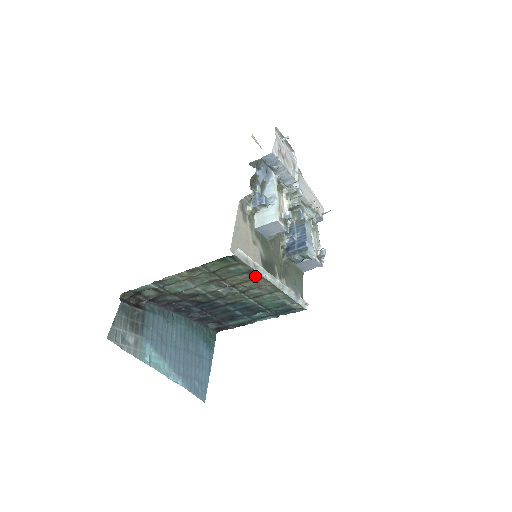
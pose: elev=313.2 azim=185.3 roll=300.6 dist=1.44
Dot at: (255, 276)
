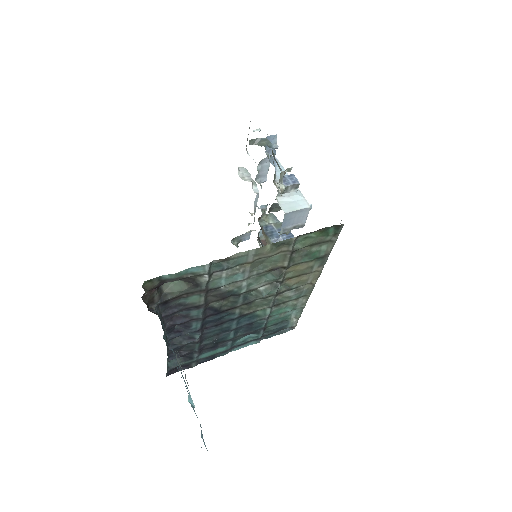
Dot at: (317, 266)
